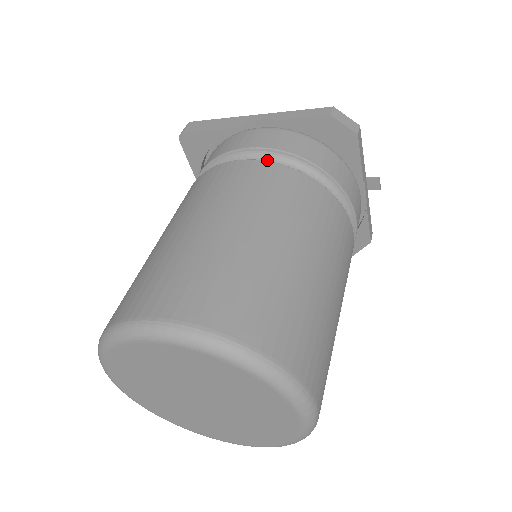
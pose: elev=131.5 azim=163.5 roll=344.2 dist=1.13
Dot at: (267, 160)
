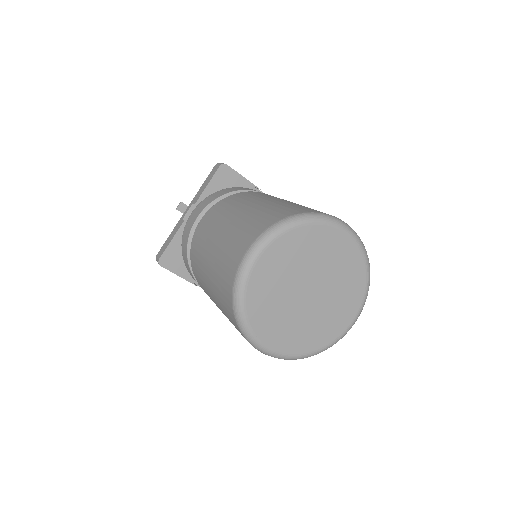
Dot at: occluded
